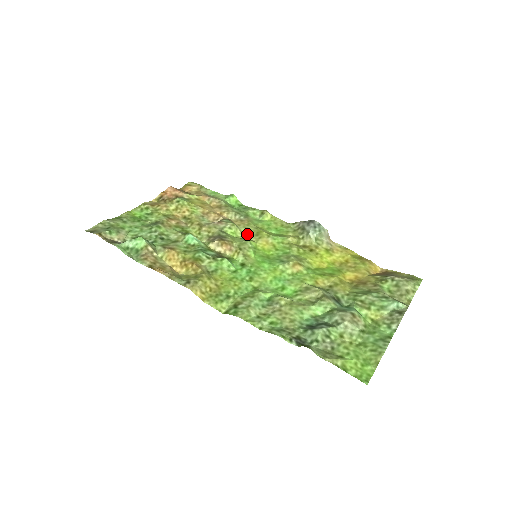
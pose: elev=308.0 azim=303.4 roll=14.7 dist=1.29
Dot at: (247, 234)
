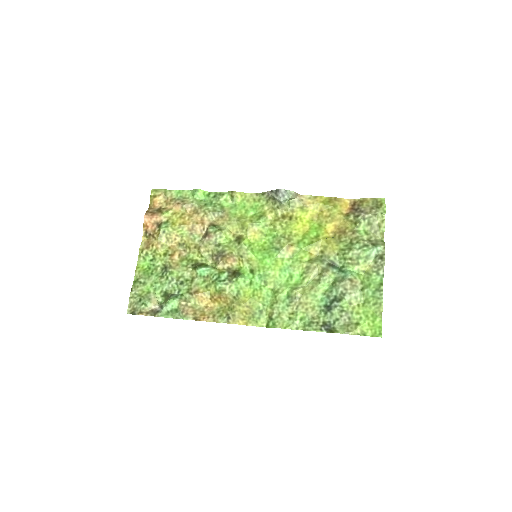
Dot at: (235, 231)
